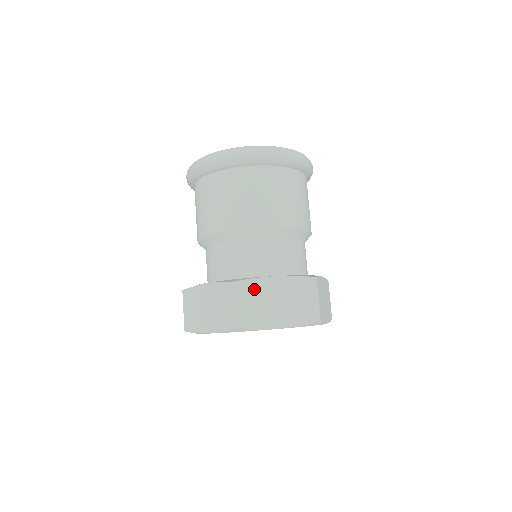
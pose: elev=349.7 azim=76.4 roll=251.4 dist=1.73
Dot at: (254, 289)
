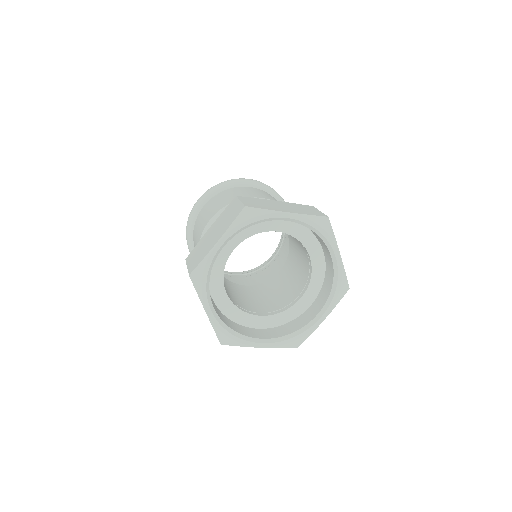
Dot at: (257, 200)
